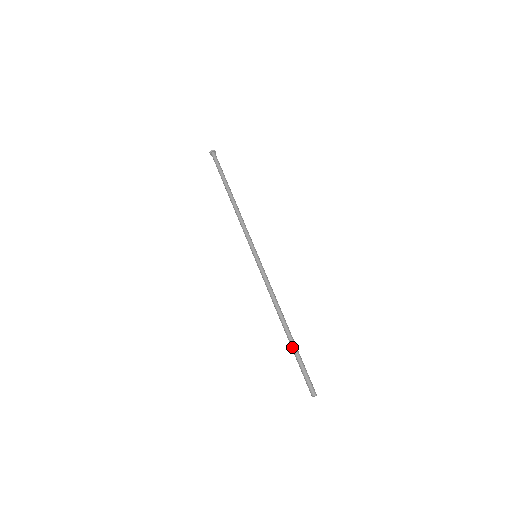
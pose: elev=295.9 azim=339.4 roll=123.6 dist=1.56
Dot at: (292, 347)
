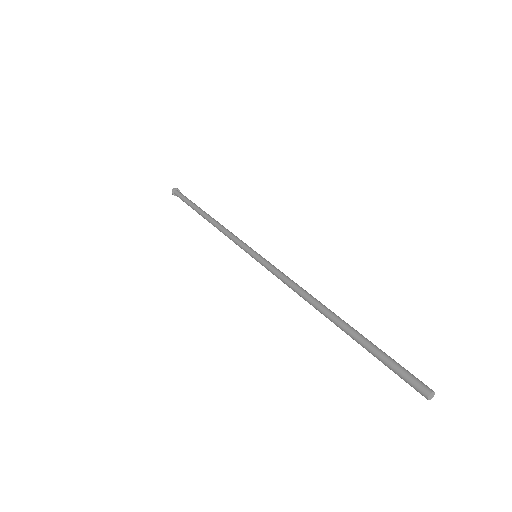
Dot at: (354, 336)
